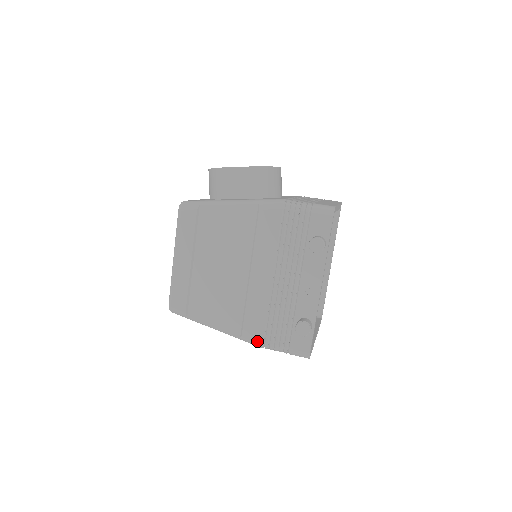
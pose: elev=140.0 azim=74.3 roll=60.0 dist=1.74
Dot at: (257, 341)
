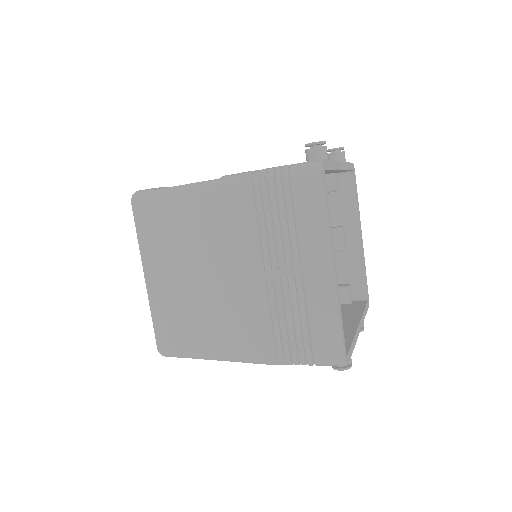
Dot at: (244, 172)
